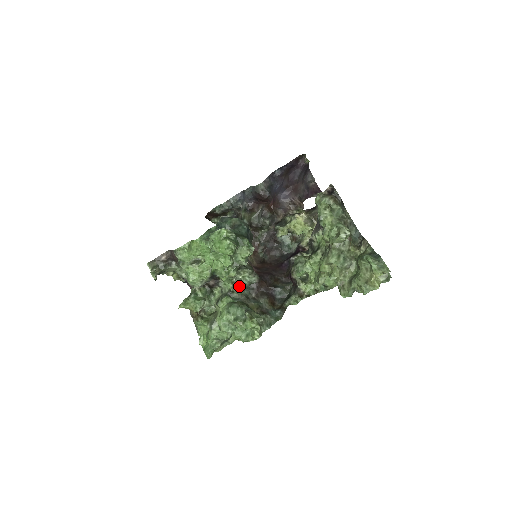
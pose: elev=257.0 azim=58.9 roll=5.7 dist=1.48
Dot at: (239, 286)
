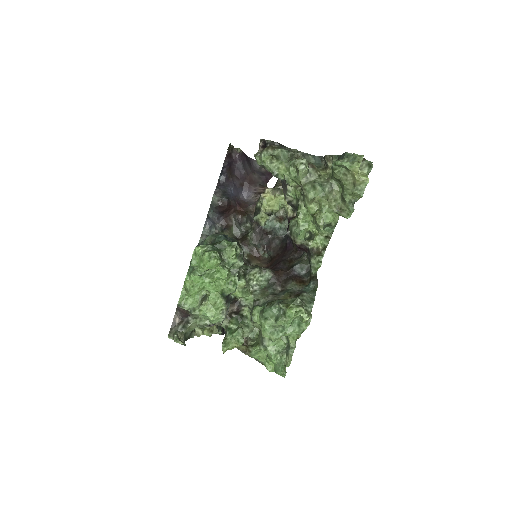
Dot at: (260, 291)
